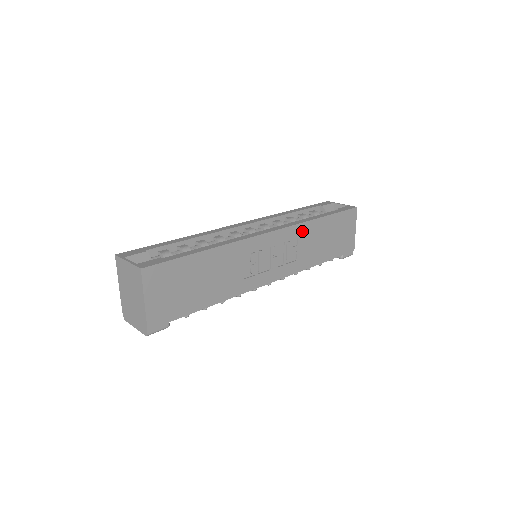
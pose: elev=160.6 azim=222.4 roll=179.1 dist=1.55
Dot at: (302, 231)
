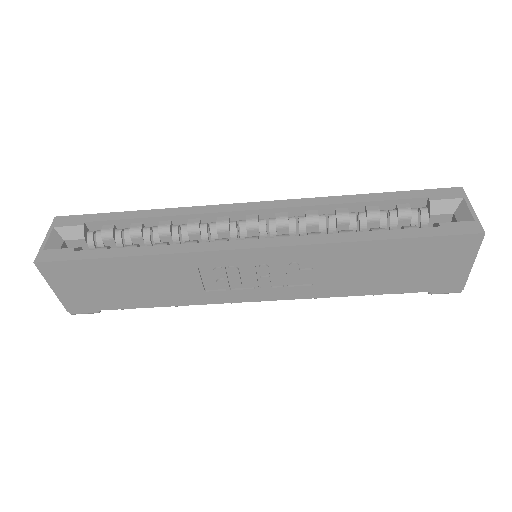
Dot at: (324, 253)
